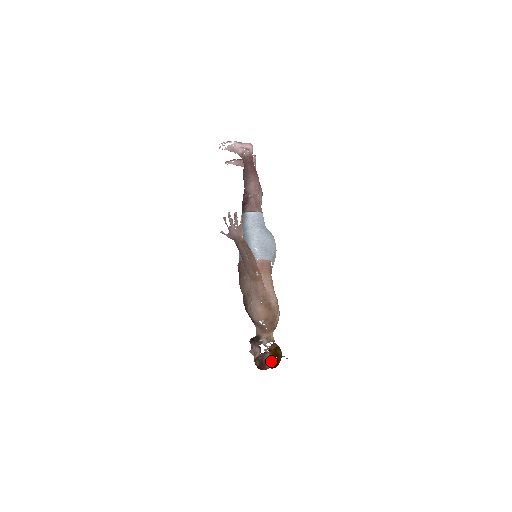
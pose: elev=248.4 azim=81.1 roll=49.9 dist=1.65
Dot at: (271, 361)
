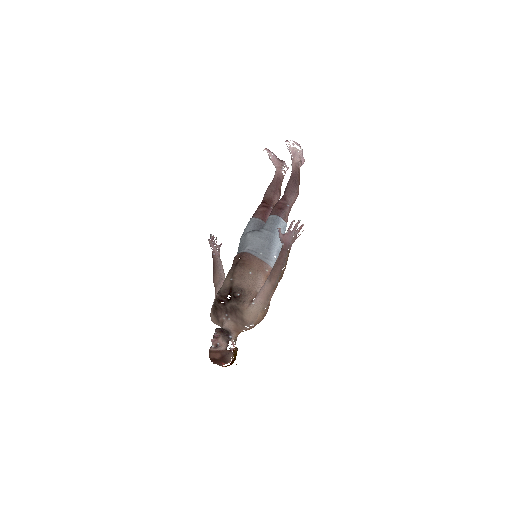
Dot at: (231, 361)
